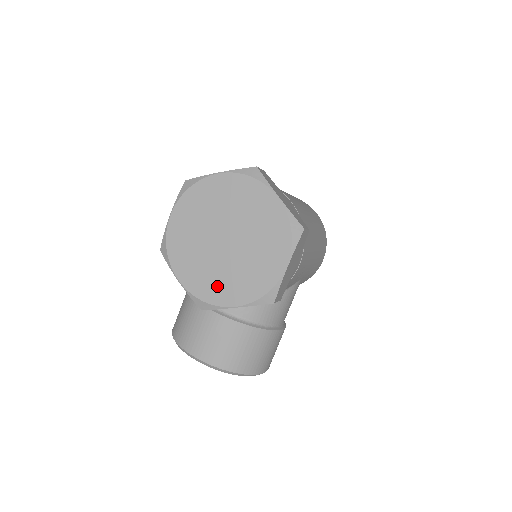
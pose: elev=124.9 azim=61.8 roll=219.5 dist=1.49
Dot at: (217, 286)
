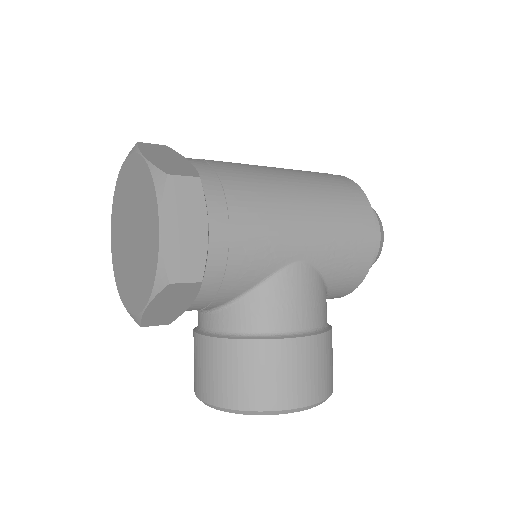
Dot at: (135, 290)
